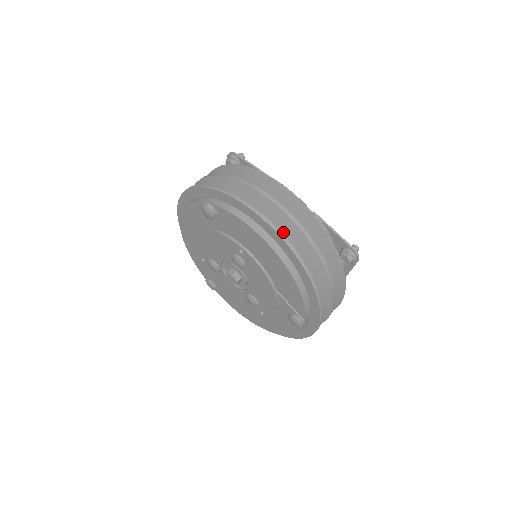
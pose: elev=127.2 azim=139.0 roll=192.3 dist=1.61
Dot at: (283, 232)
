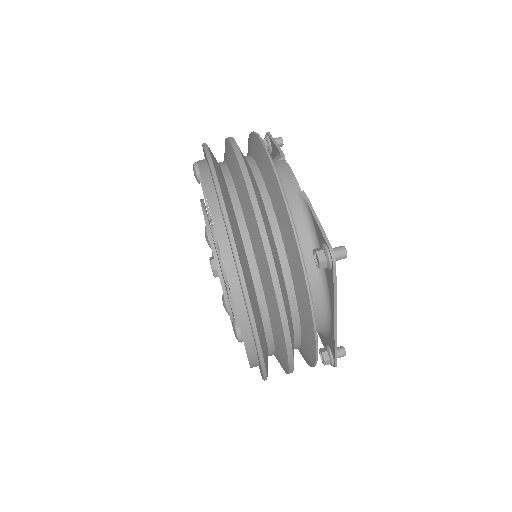
Dot at: (238, 194)
